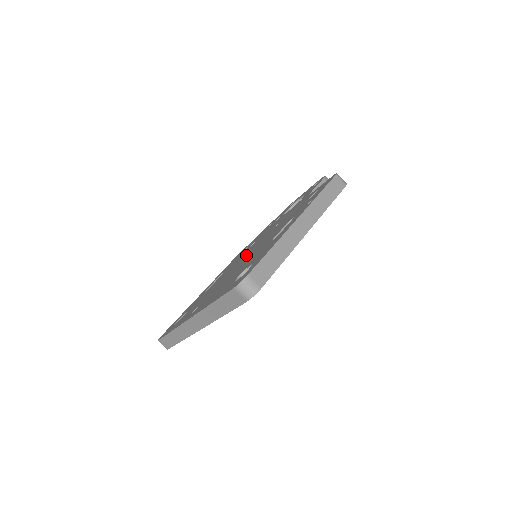
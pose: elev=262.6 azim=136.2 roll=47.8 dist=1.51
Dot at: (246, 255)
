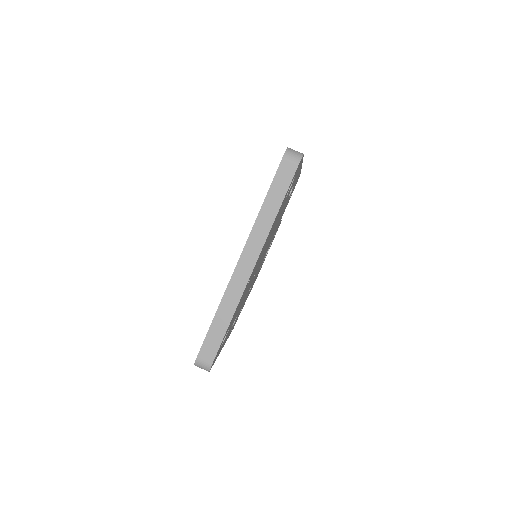
Dot at: occluded
